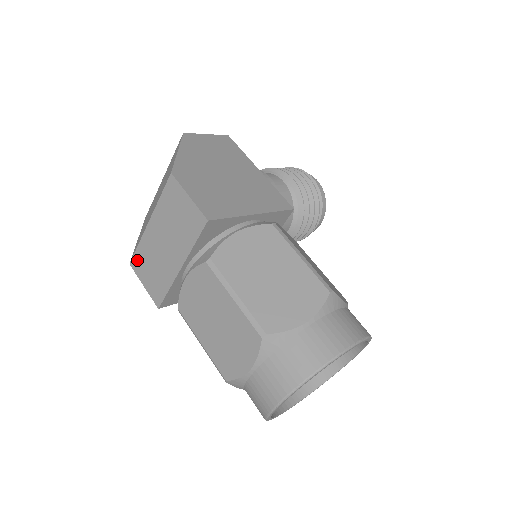
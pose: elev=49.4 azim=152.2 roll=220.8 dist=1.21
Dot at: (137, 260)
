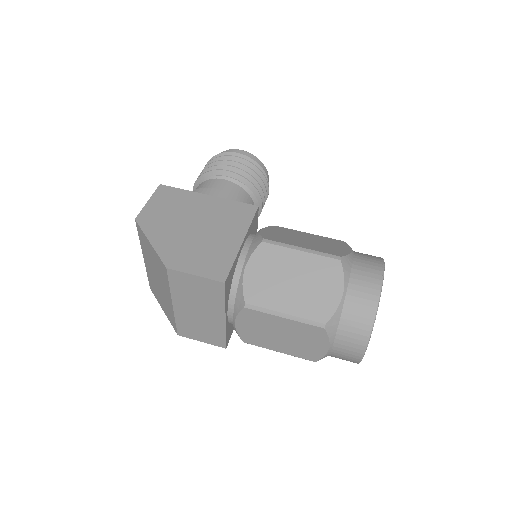
Dot at: (182, 330)
